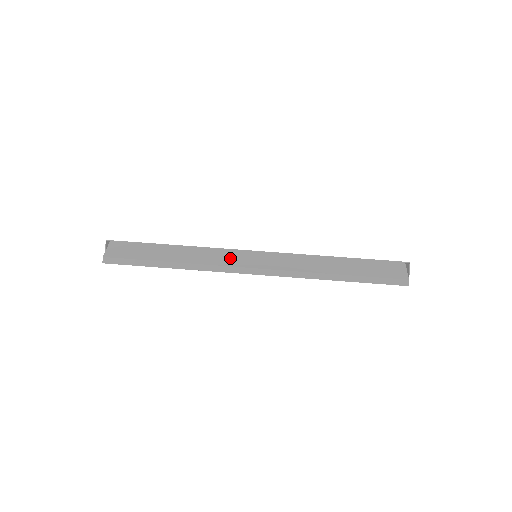
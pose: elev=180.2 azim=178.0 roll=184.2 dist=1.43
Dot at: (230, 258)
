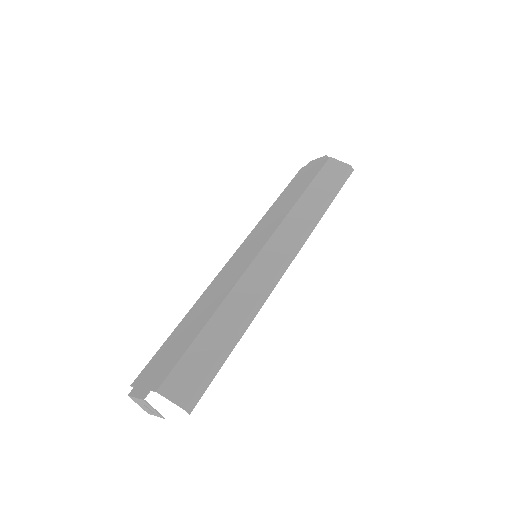
Dot at: (260, 276)
